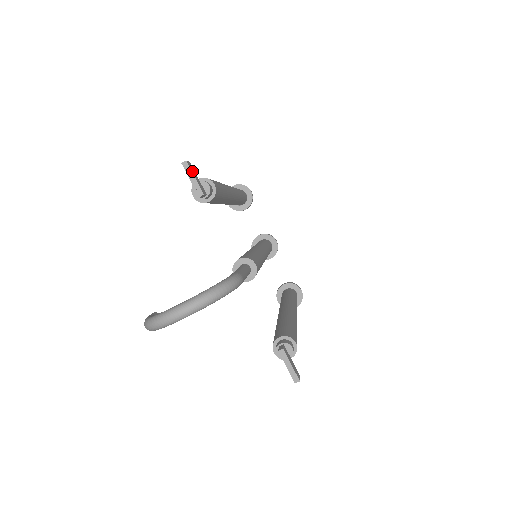
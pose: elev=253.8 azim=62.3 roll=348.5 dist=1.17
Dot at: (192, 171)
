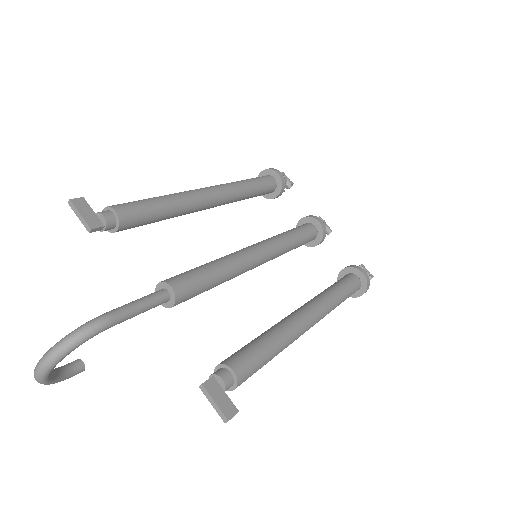
Dot at: (78, 208)
